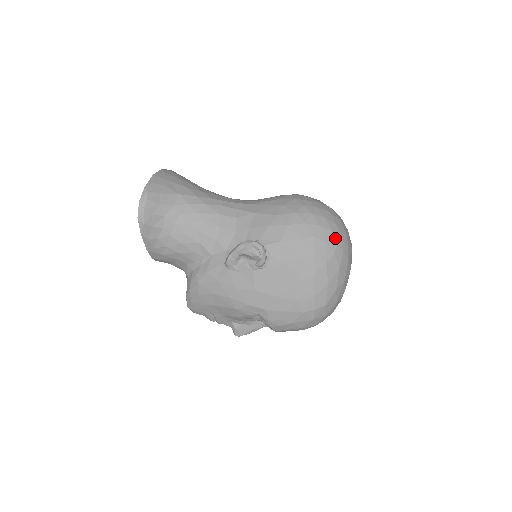
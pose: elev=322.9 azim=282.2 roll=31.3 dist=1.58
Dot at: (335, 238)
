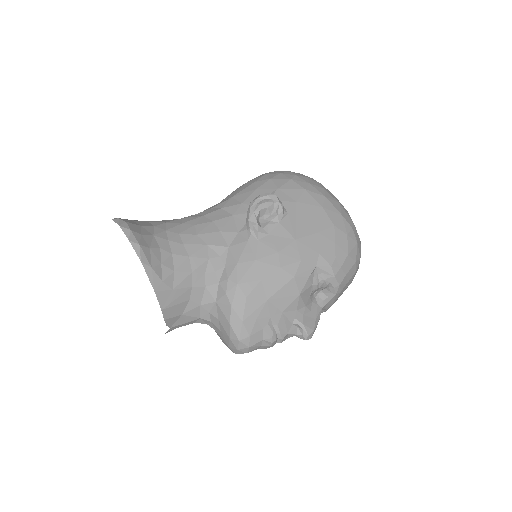
Dot at: occluded
